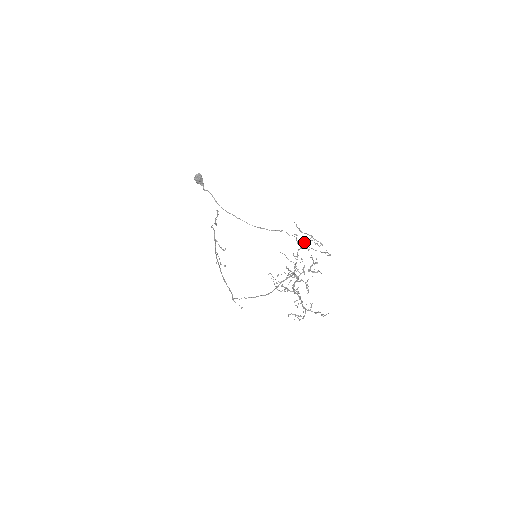
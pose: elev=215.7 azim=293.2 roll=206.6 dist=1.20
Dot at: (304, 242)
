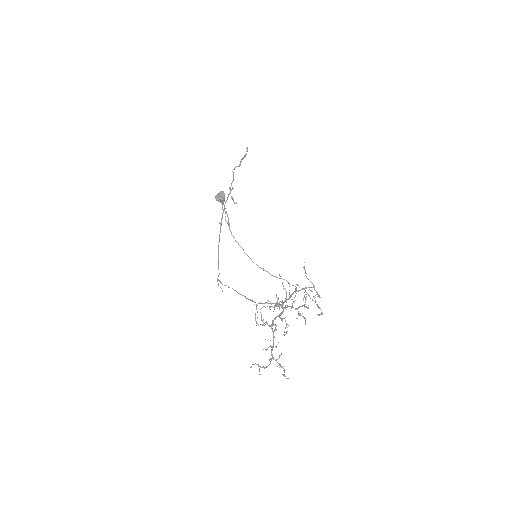
Dot at: (304, 288)
